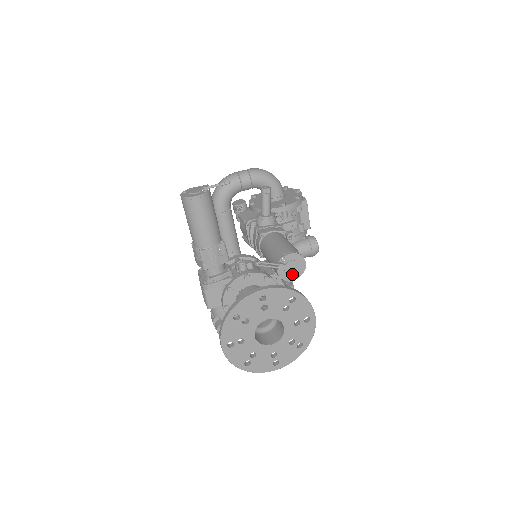
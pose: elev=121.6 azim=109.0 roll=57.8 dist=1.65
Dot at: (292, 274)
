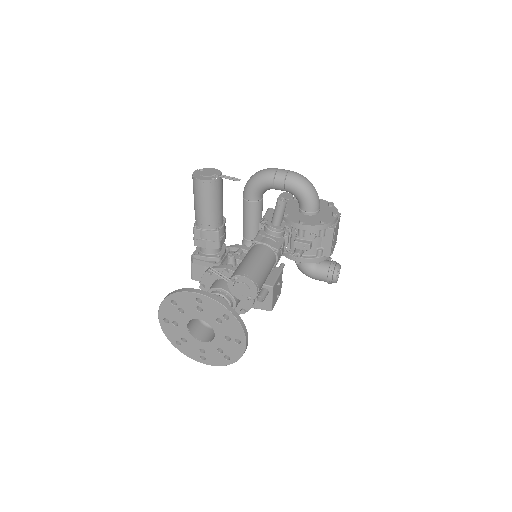
Dot at: (241, 294)
